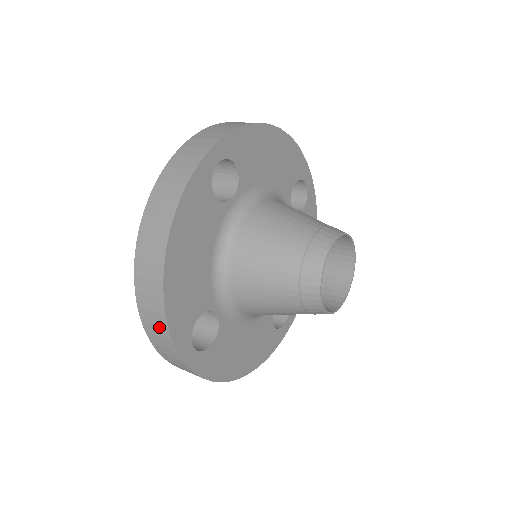
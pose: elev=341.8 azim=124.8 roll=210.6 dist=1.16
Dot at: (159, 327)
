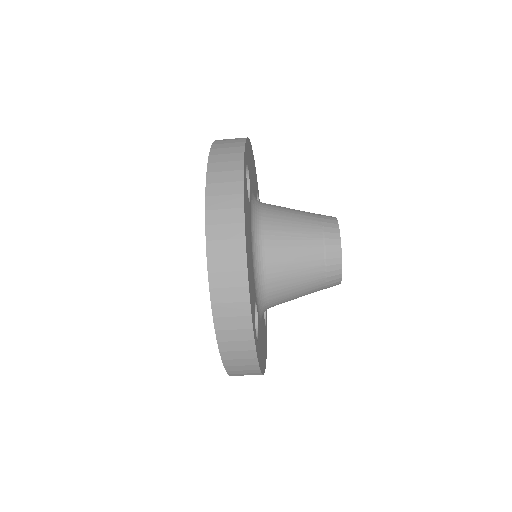
Dot at: (238, 318)
